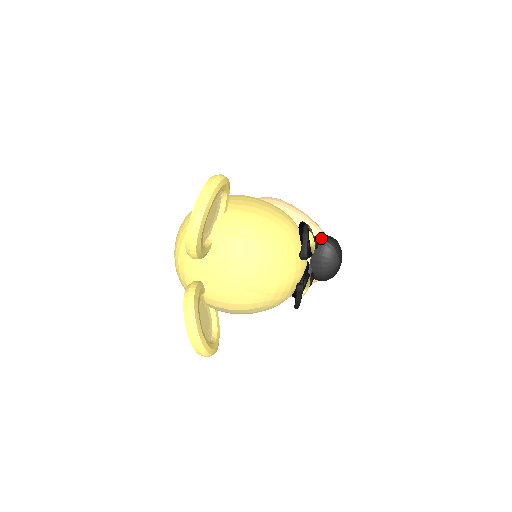
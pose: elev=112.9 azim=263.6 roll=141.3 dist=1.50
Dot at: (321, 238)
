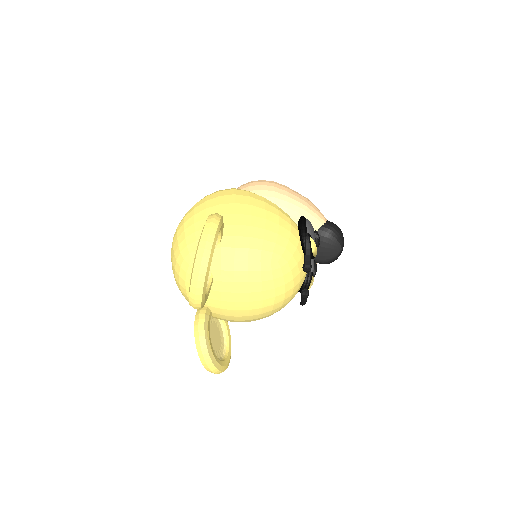
Dot at: (322, 229)
